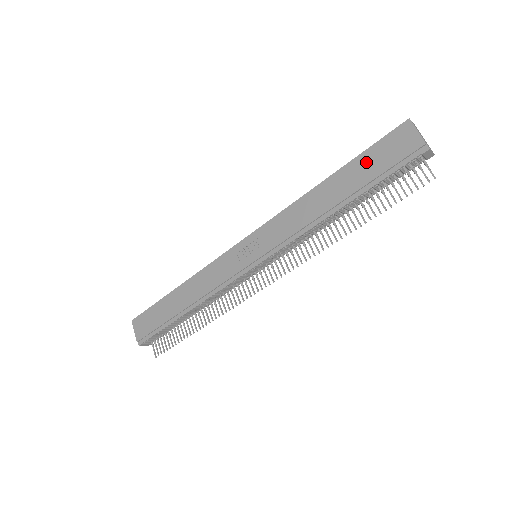
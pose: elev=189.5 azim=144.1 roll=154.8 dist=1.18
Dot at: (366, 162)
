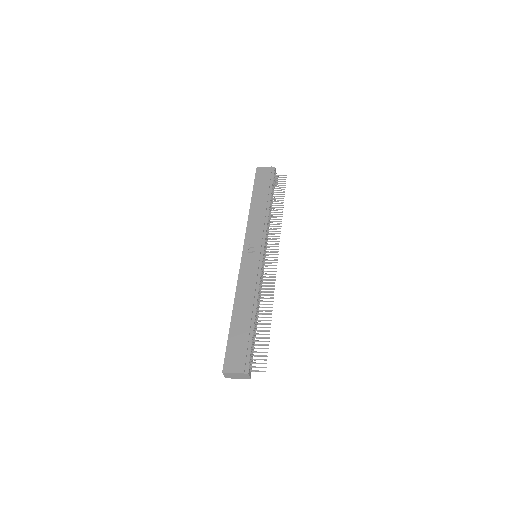
Dot at: (259, 186)
